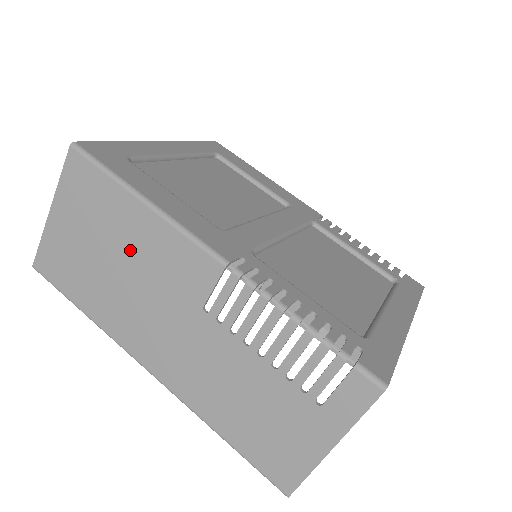
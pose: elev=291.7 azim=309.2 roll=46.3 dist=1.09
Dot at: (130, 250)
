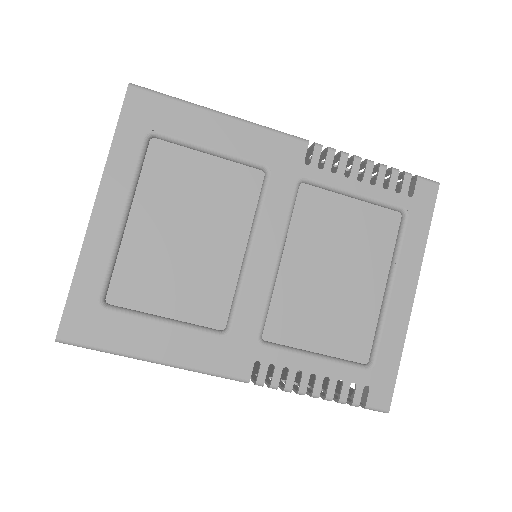
Dot at: occluded
